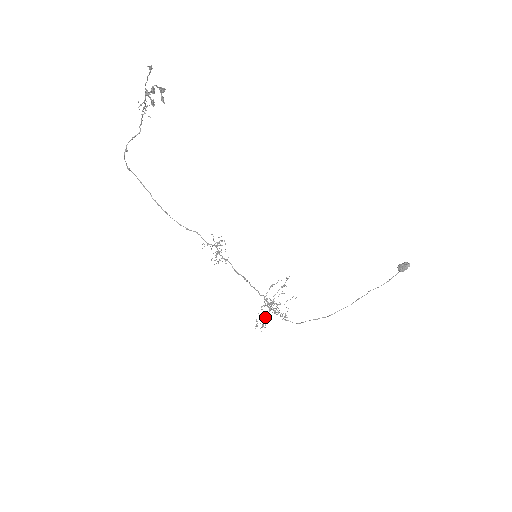
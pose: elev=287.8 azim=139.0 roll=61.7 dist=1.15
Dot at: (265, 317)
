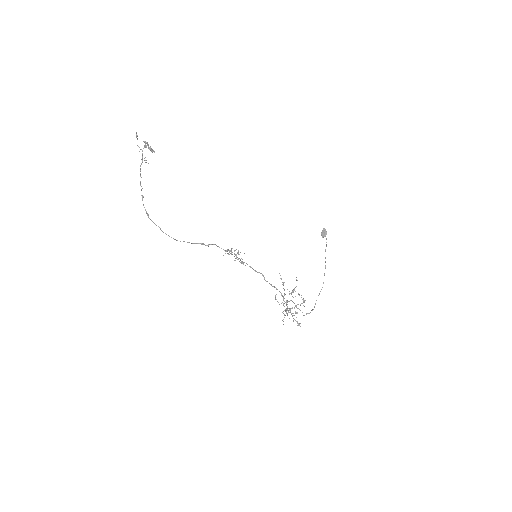
Dot at: (293, 318)
